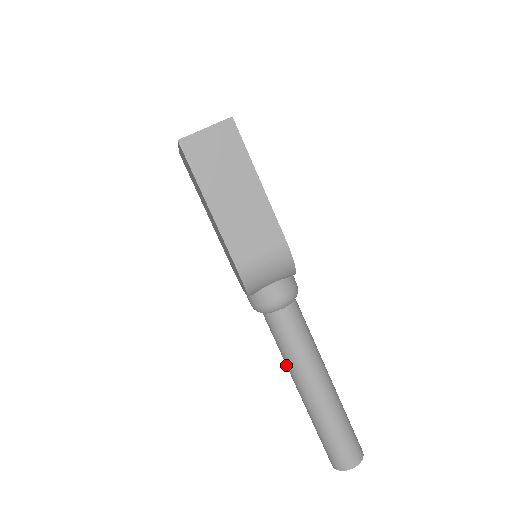
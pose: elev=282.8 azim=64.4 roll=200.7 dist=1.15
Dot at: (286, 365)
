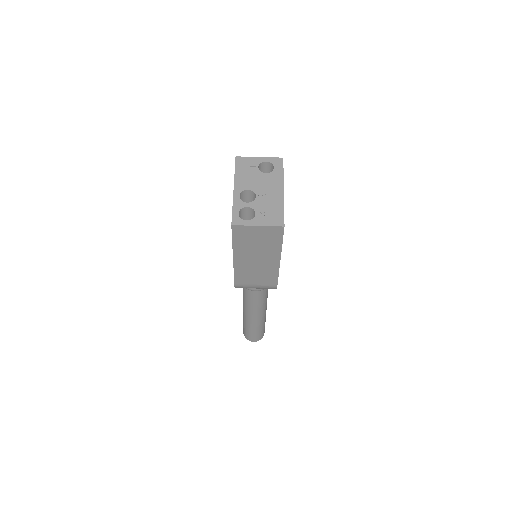
Dot at: occluded
